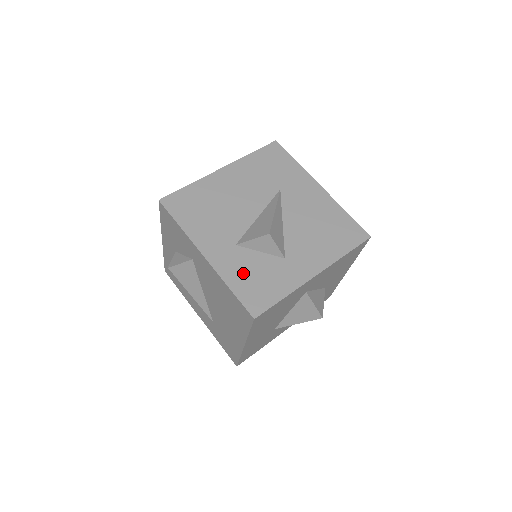
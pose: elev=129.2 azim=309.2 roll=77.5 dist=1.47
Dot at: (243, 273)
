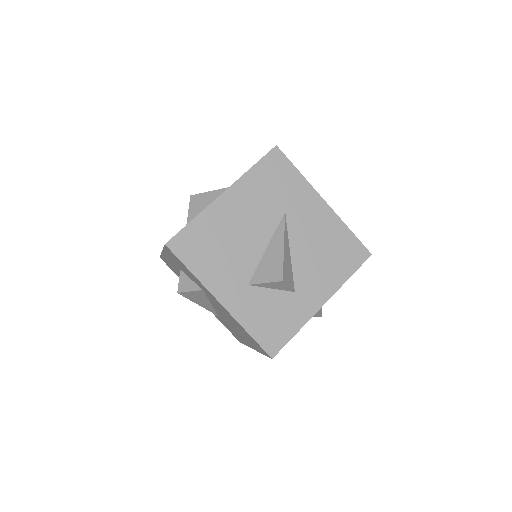
Dot at: (258, 314)
